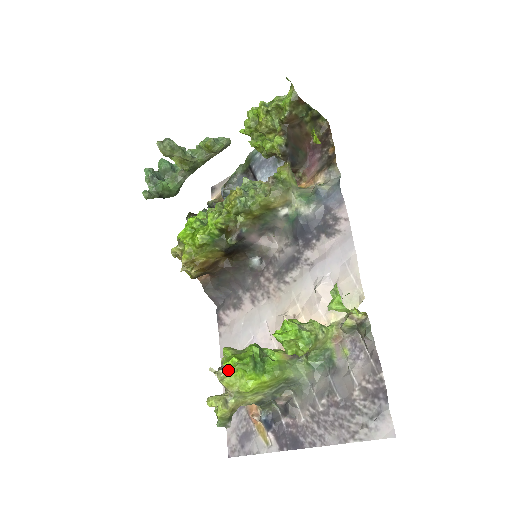
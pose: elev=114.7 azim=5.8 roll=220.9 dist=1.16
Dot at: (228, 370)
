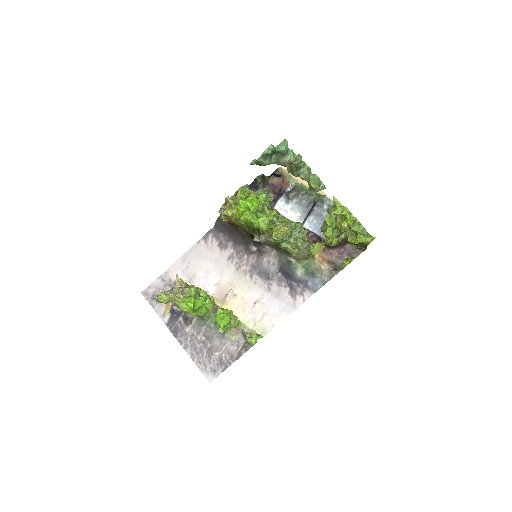
Dot at: (184, 298)
